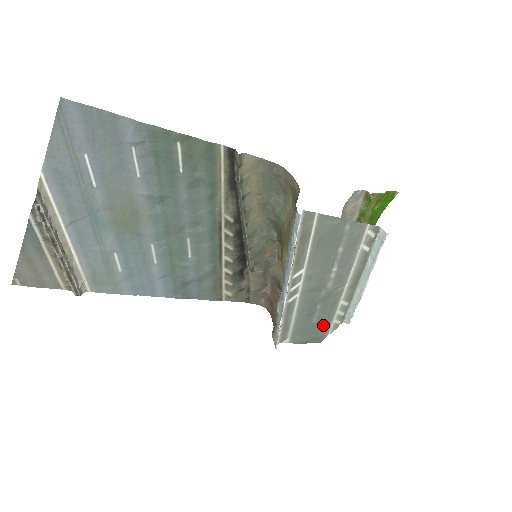
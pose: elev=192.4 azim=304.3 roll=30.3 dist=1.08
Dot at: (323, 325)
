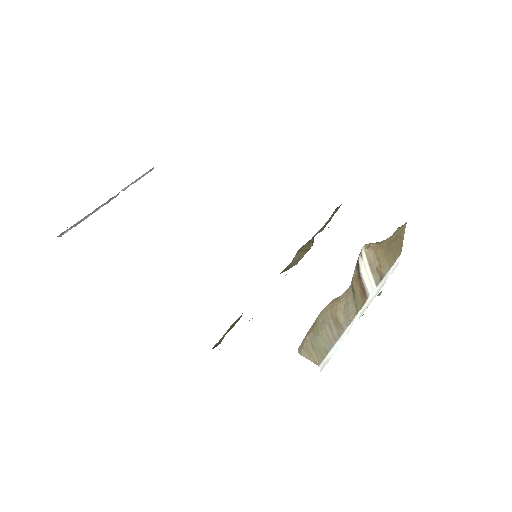
Dot at: occluded
